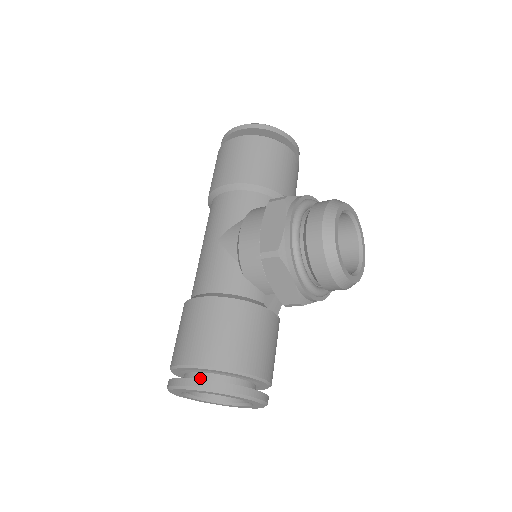
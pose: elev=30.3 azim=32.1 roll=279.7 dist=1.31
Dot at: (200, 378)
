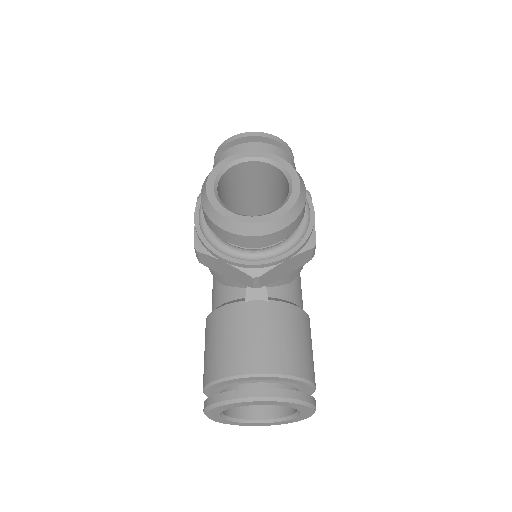
Dot at: occluded
